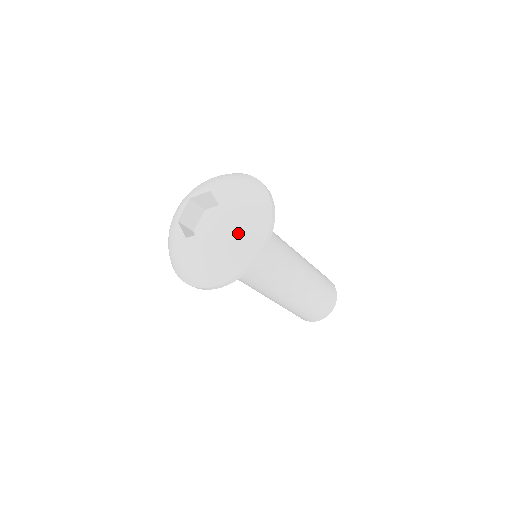
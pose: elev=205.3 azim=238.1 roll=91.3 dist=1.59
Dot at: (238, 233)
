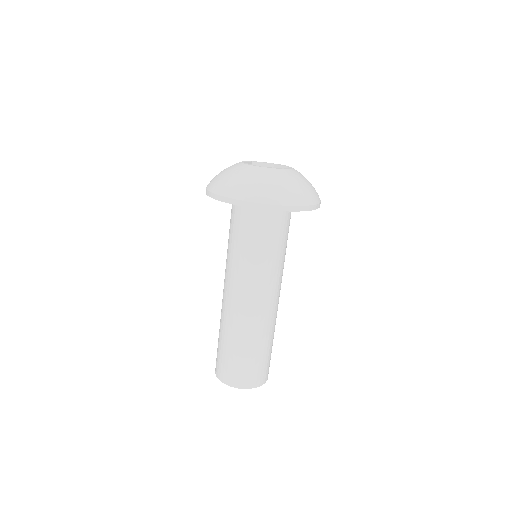
Dot at: (307, 182)
